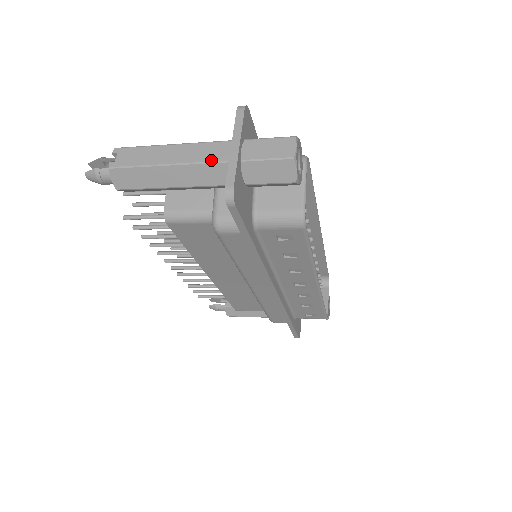
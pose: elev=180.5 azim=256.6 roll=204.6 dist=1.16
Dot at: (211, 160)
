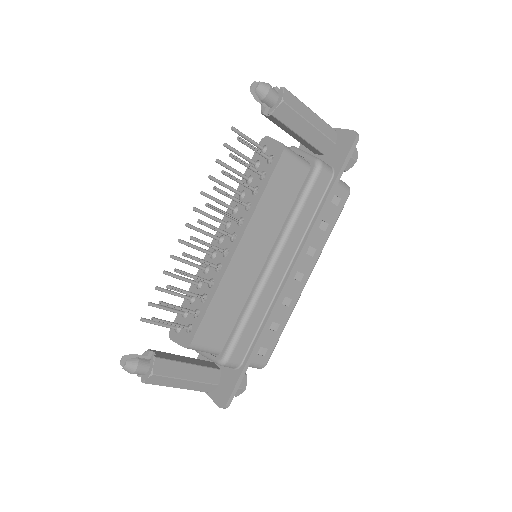
Dot at: (329, 125)
